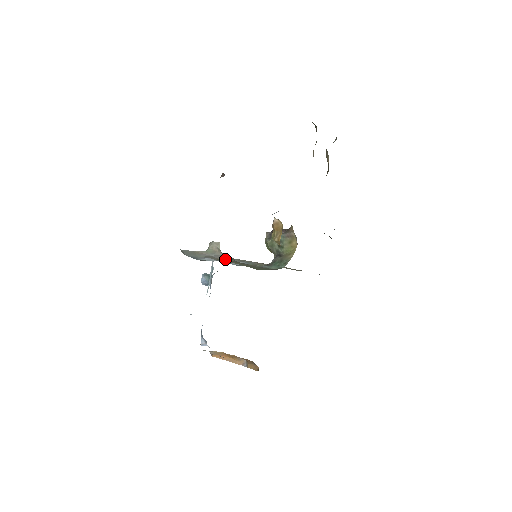
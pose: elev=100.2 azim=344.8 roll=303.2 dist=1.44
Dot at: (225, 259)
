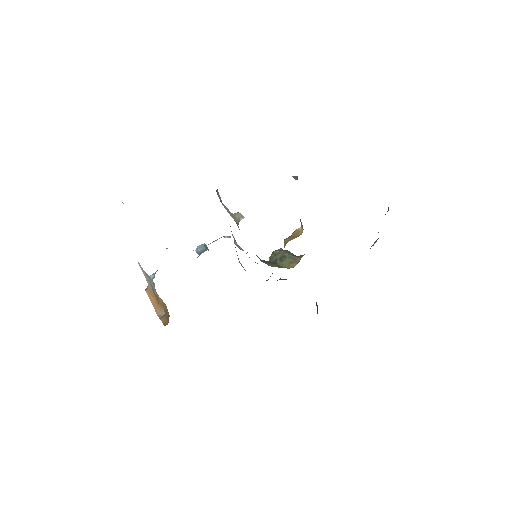
Dot at: occluded
